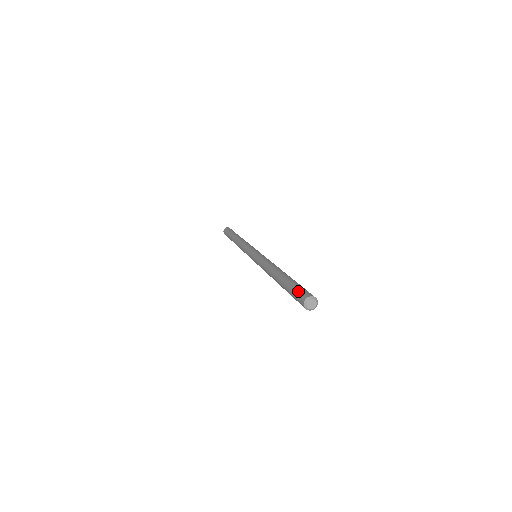
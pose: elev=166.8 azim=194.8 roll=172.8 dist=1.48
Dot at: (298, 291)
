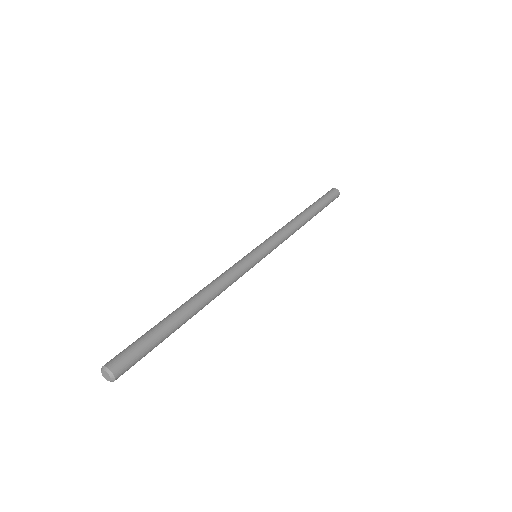
Dot at: (123, 350)
